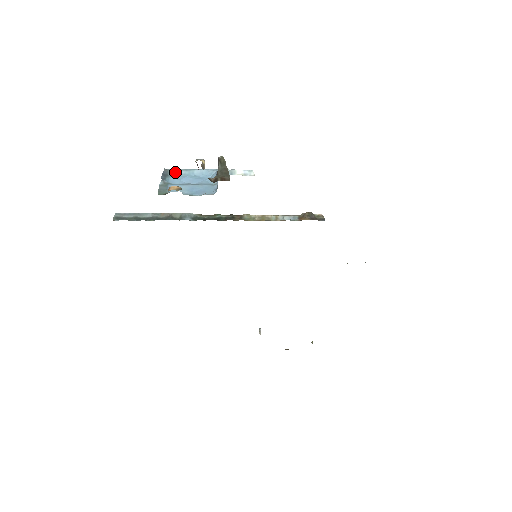
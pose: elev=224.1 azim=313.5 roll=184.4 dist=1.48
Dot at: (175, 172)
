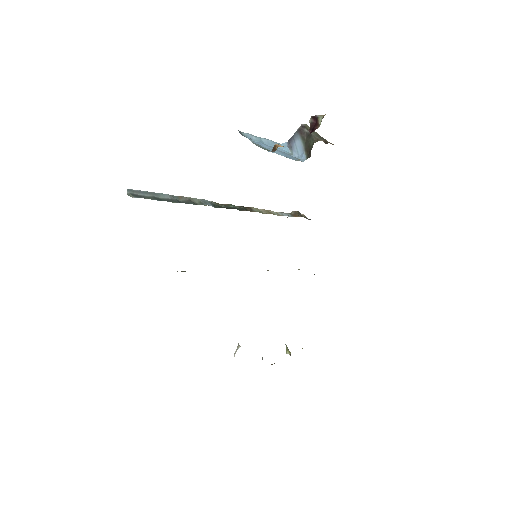
Dot at: (248, 135)
